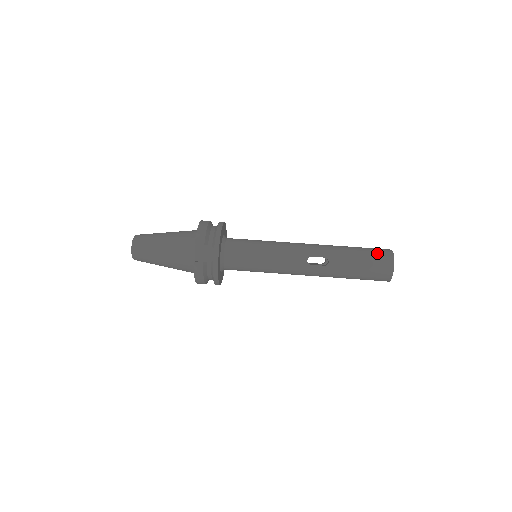
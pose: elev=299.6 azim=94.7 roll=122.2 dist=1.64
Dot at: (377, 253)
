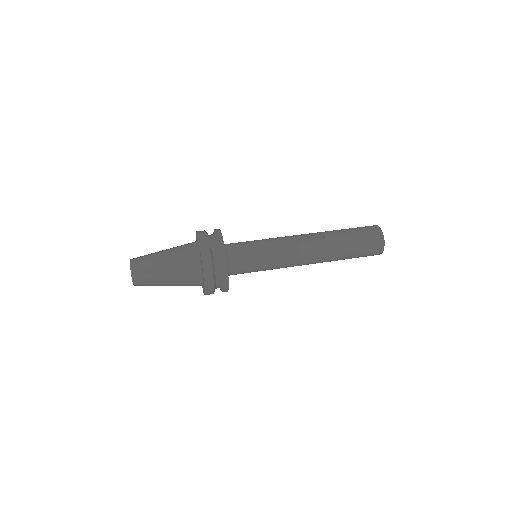
Dot at: (362, 227)
